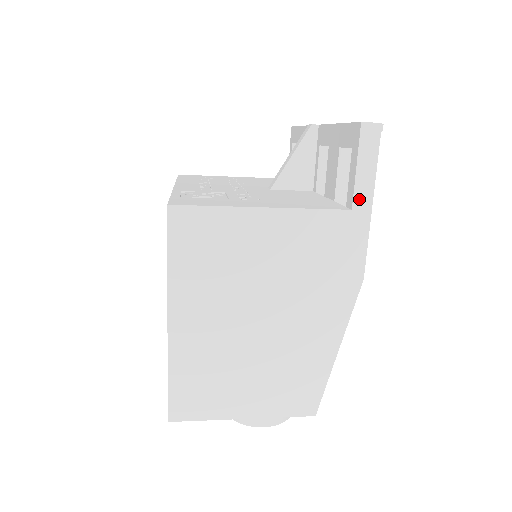
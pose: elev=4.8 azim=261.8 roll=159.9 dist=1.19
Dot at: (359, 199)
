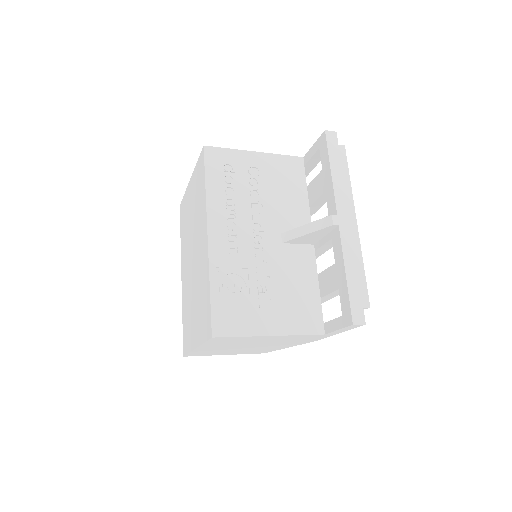
Dot at: (332, 333)
